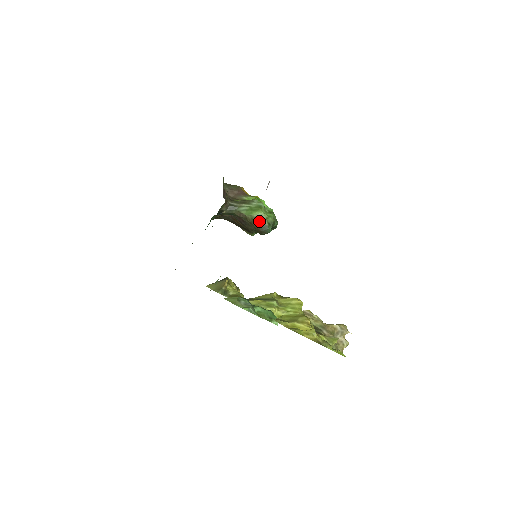
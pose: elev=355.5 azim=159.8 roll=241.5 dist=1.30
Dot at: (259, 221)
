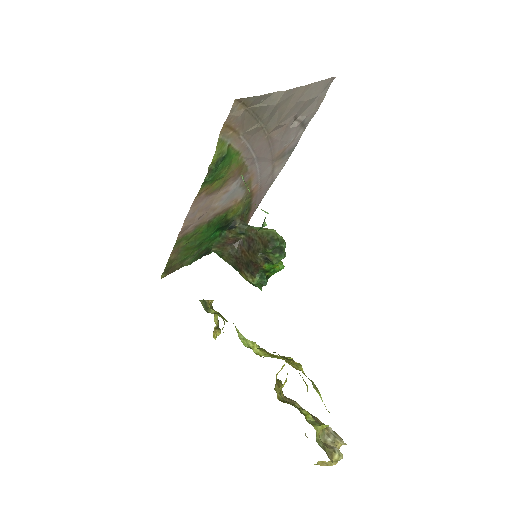
Dot at: (269, 235)
